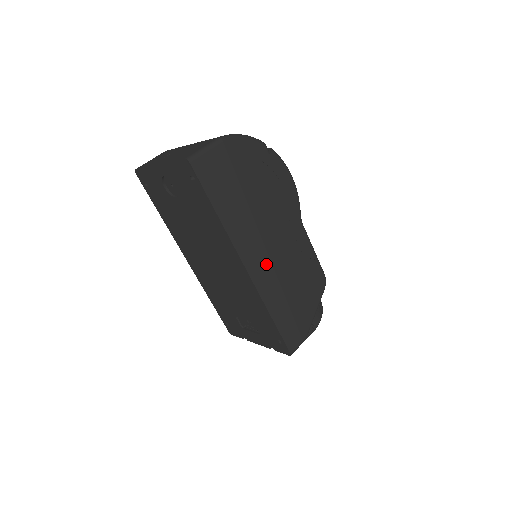
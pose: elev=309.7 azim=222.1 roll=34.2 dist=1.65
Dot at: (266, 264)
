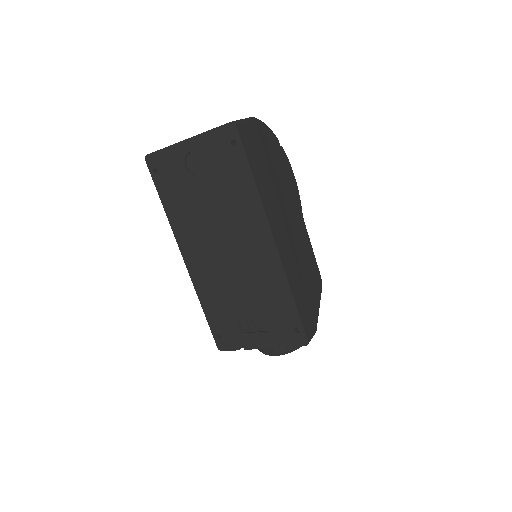
Dot at: (287, 243)
